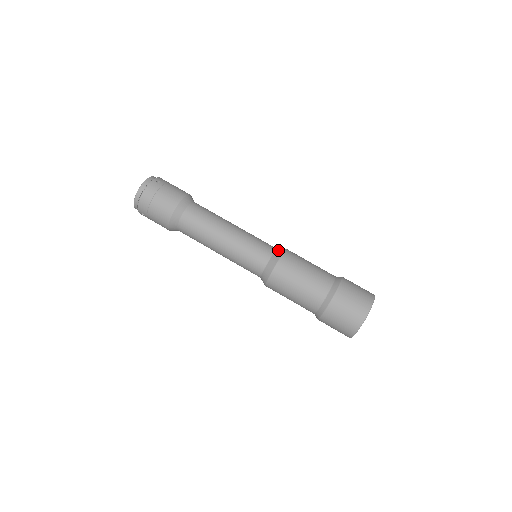
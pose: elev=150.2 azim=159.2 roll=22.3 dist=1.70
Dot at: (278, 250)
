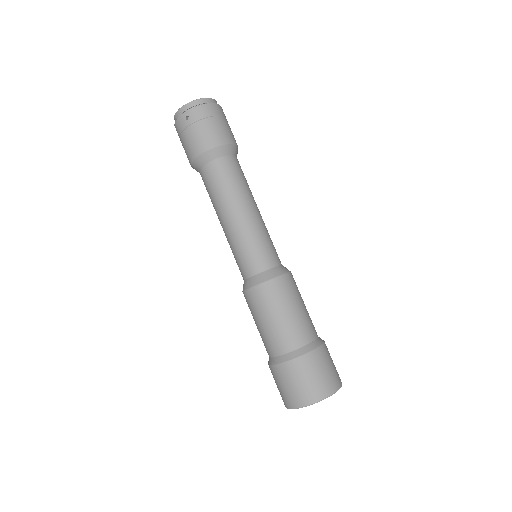
Dot at: occluded
